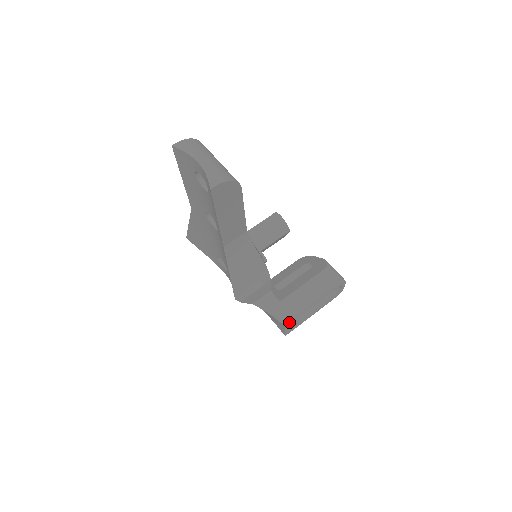
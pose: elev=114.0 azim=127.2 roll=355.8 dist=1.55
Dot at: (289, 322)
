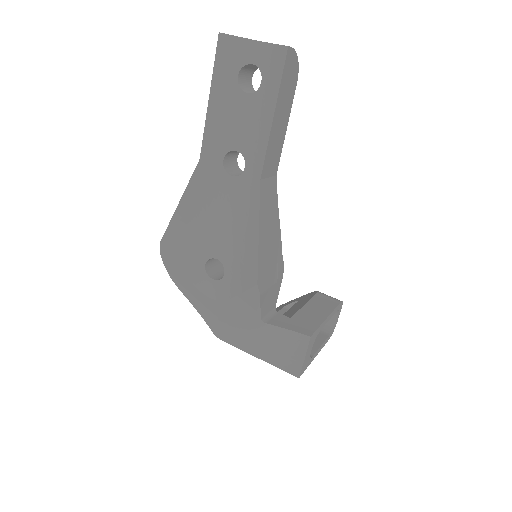
Dot at: (312, 336)
